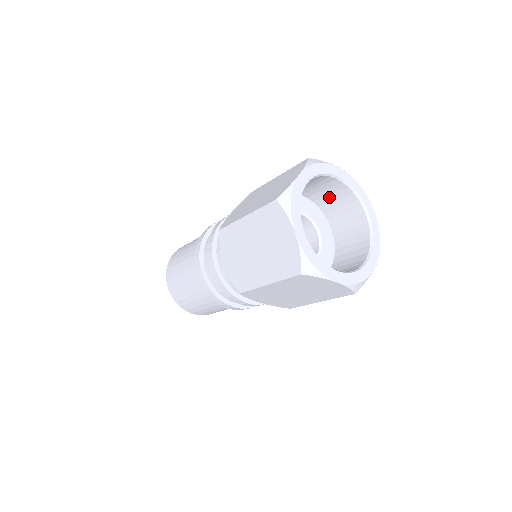
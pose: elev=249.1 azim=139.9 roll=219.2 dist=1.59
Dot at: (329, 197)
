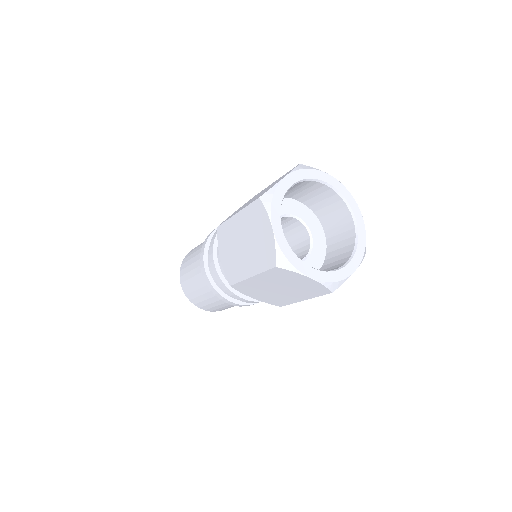
Dot at: (322, 203)
